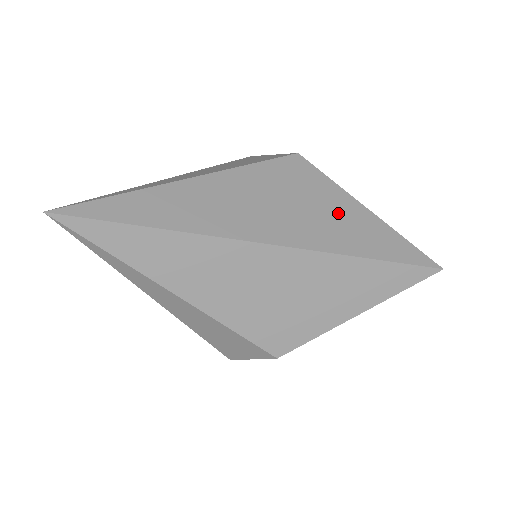
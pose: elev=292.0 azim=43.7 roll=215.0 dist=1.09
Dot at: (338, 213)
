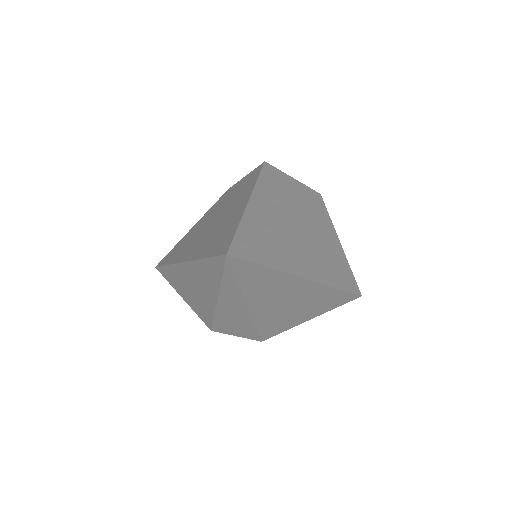
Dot at: (335, 253)
